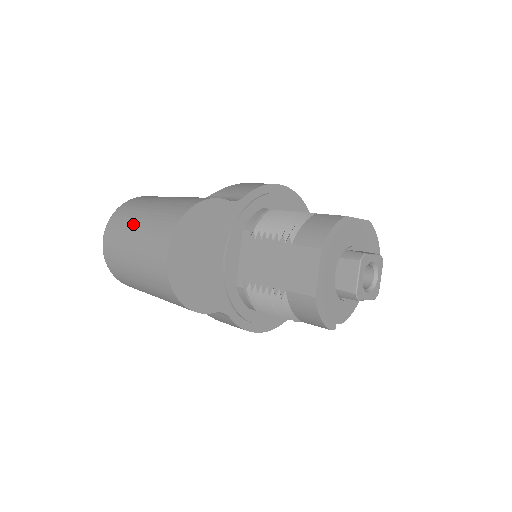
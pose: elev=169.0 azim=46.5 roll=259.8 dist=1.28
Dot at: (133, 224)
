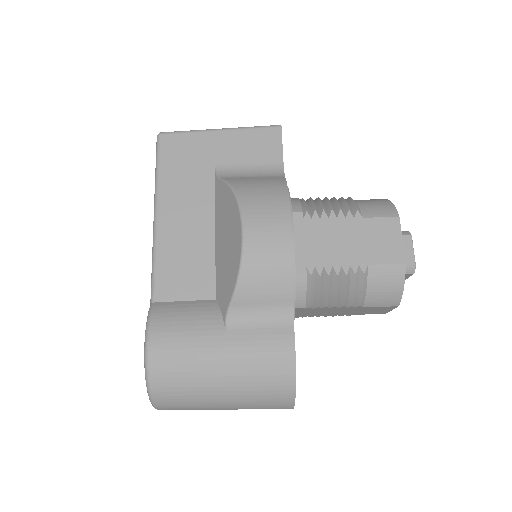
Dot at: (214, 406)
